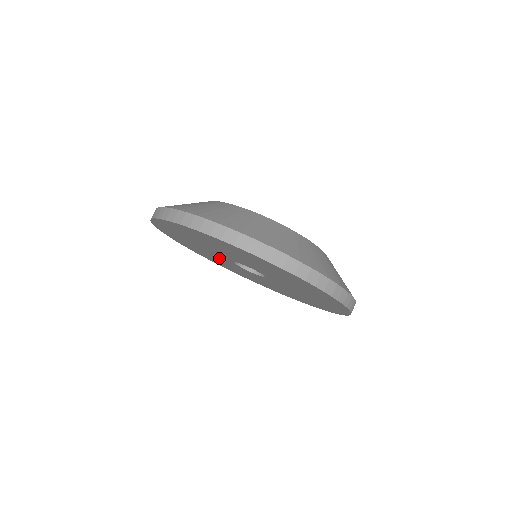
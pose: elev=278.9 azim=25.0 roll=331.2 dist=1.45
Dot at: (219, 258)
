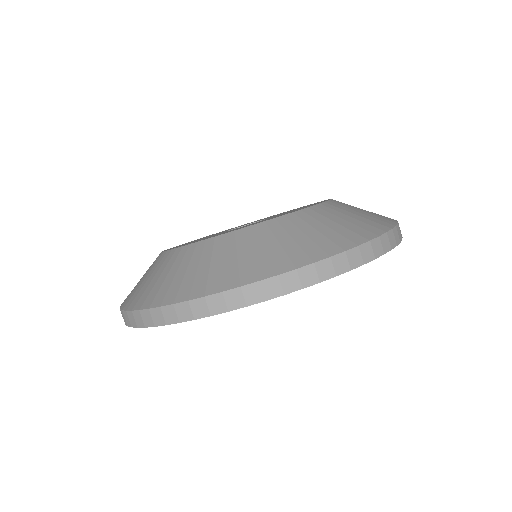
Dot at: occluded
